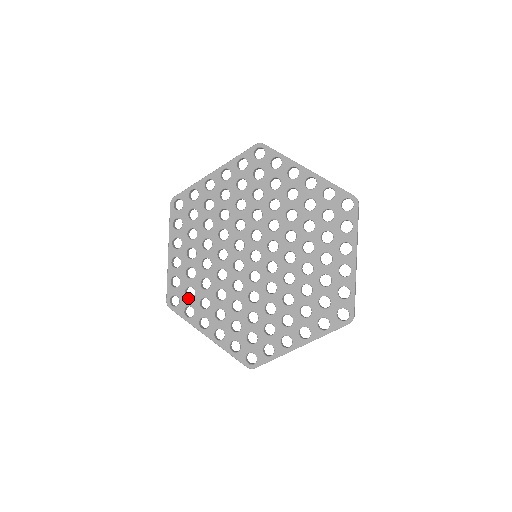
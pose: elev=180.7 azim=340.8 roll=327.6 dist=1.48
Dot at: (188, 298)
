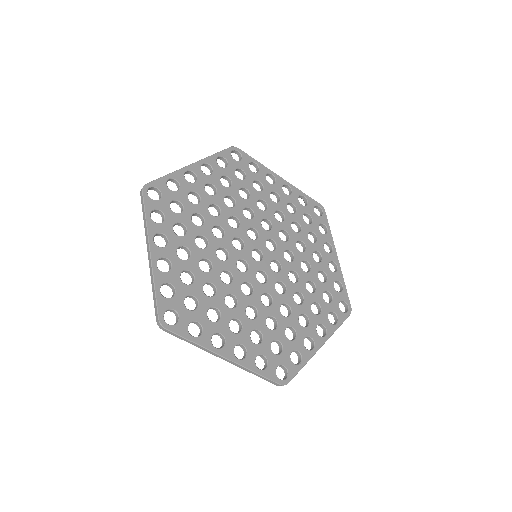
Dot at: (191, 310)
